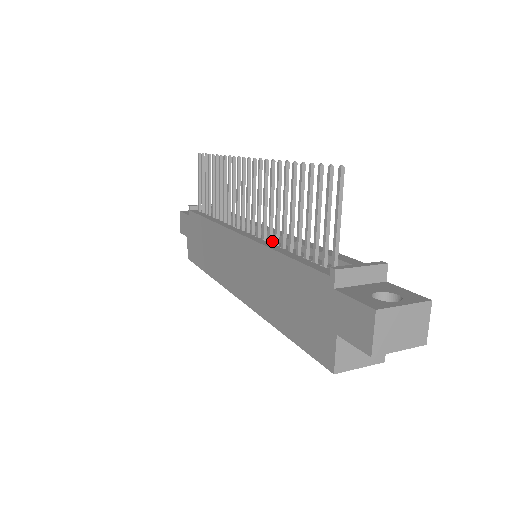
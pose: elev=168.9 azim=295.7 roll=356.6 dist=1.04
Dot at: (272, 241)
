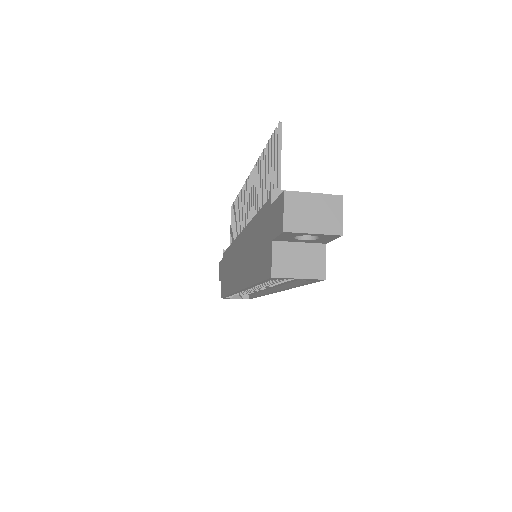
Dot at: occluded
